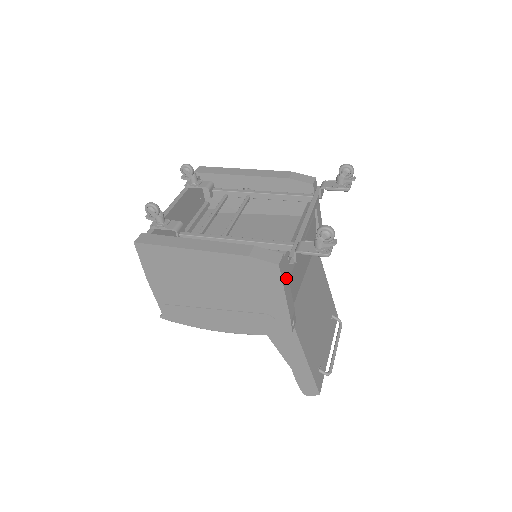
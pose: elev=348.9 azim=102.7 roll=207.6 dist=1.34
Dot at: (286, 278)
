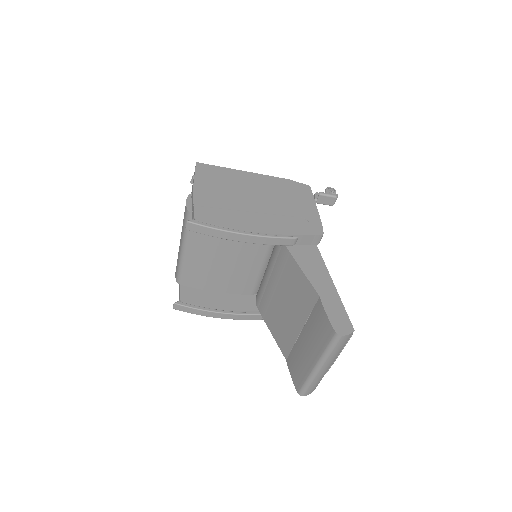
Dot at: occluded
